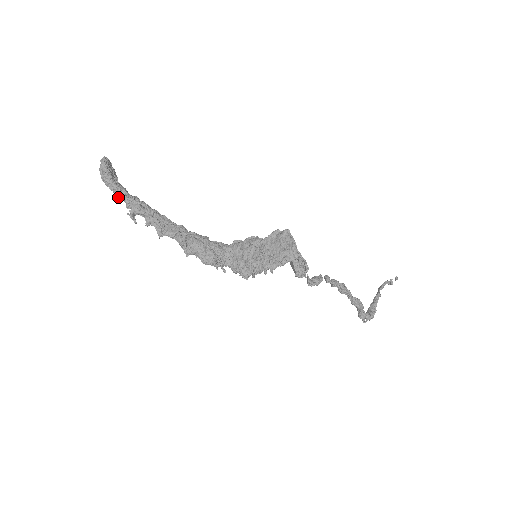
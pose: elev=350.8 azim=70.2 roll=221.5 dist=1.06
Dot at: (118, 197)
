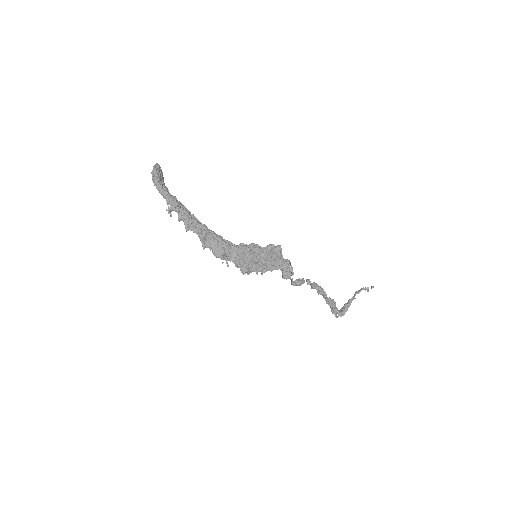
Dot at: (162, 195)
